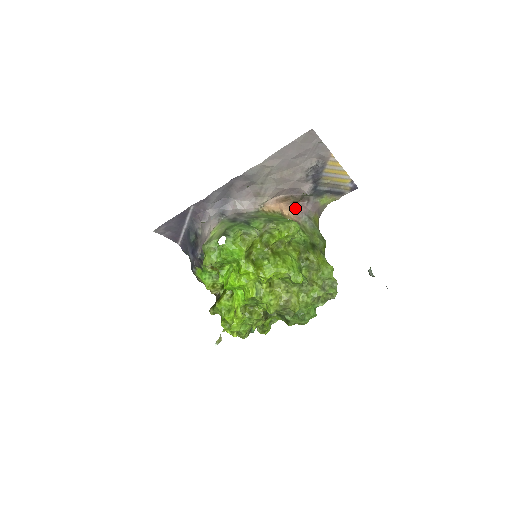
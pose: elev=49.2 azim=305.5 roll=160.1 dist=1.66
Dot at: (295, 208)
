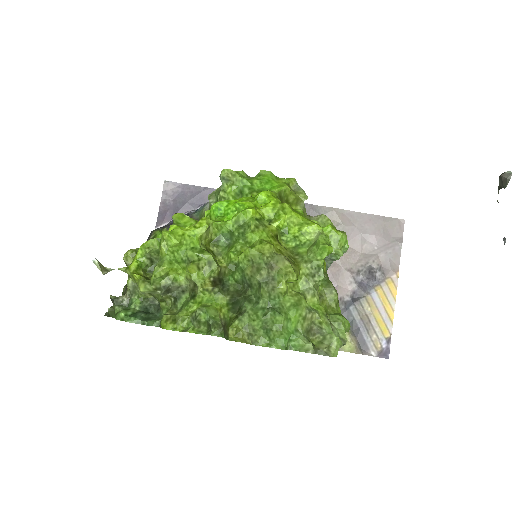
Dot at: occluded
